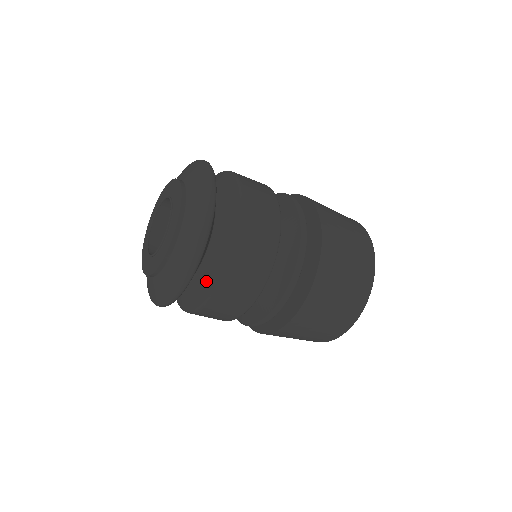
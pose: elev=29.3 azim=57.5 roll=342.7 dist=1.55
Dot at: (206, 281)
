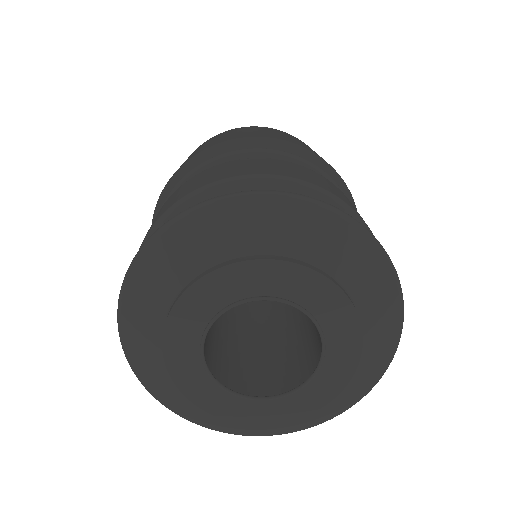
Dot at: occluded
